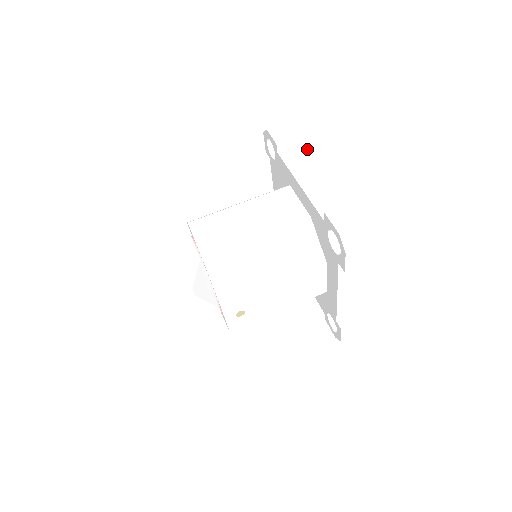
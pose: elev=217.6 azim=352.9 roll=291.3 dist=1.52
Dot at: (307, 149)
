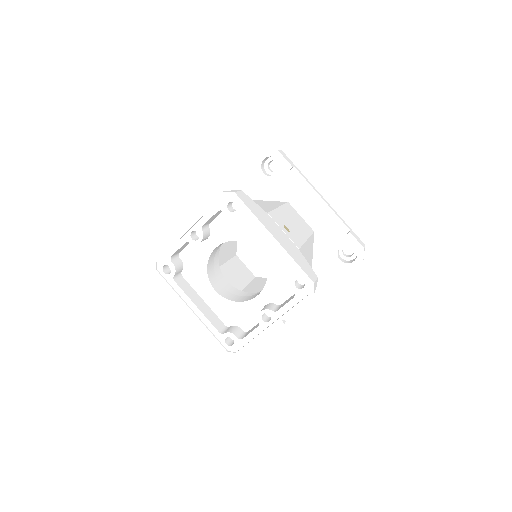
Dot at: occluded
